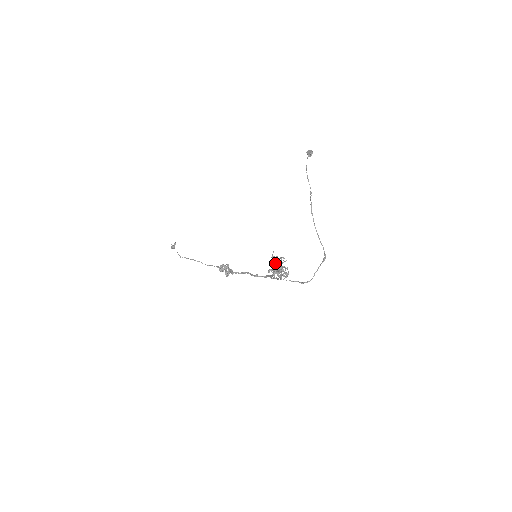
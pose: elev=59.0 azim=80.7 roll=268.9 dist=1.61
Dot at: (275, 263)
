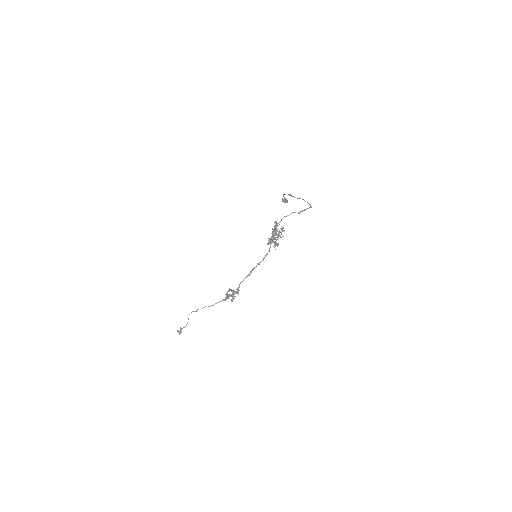
Dot at: (271, 233)
